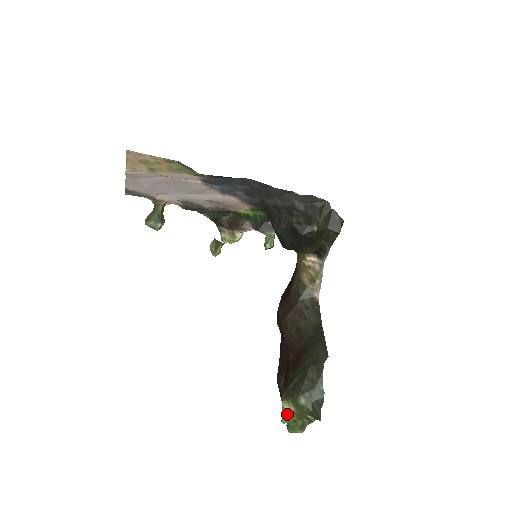
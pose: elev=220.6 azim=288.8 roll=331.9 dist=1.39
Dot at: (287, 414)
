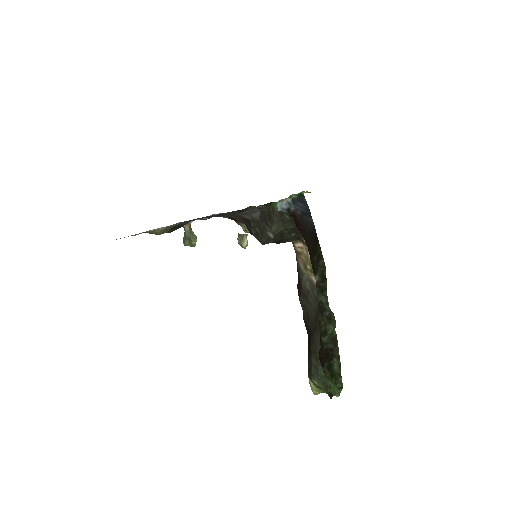
Dot at: (314, 389)
